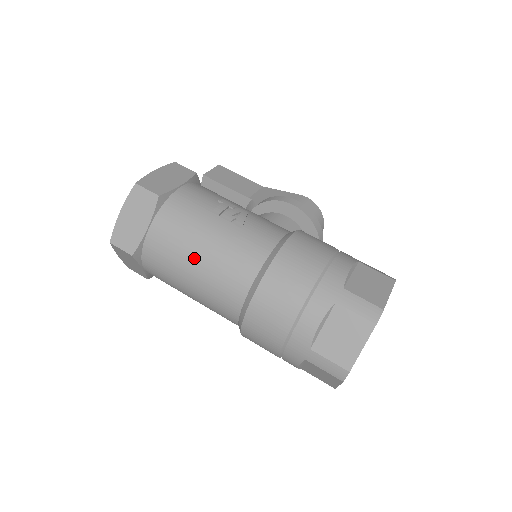
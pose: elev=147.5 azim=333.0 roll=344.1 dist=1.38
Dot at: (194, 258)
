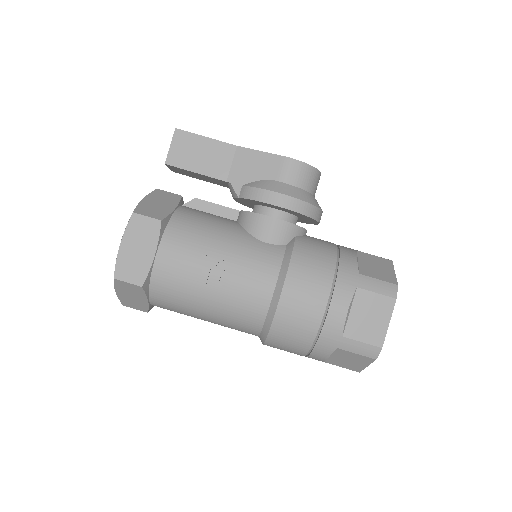
Dot at: (201, 318)
